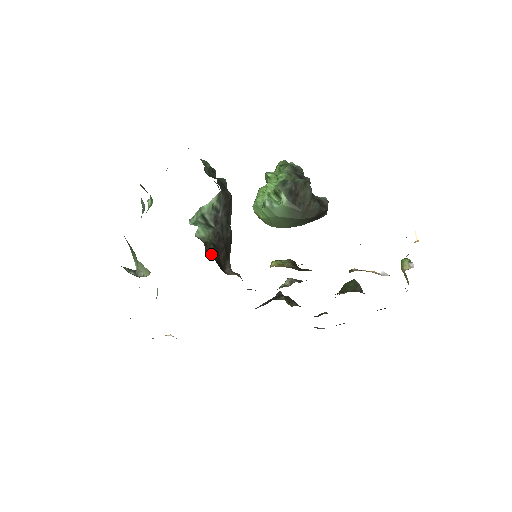
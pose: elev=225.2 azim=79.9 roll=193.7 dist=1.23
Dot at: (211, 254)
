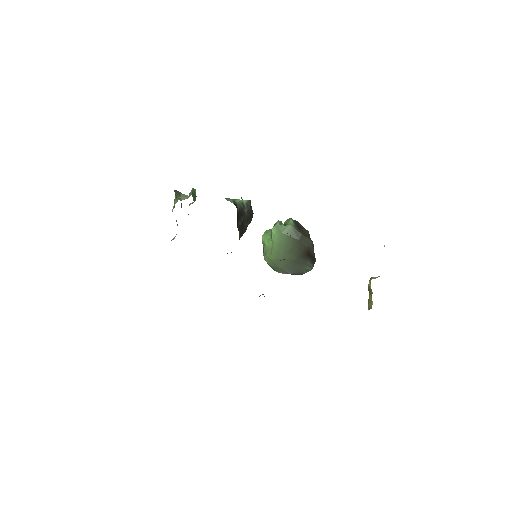
Dot at: (237, 208)
